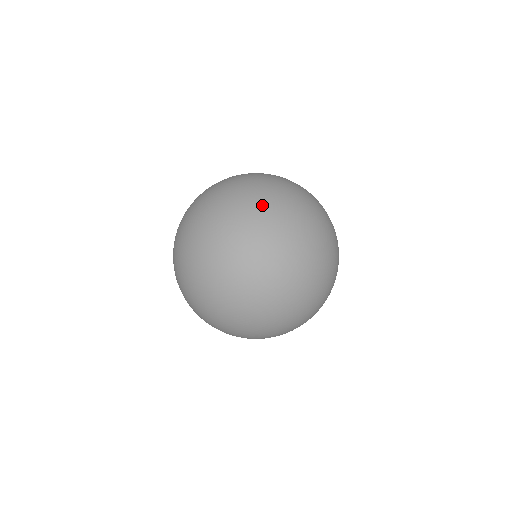
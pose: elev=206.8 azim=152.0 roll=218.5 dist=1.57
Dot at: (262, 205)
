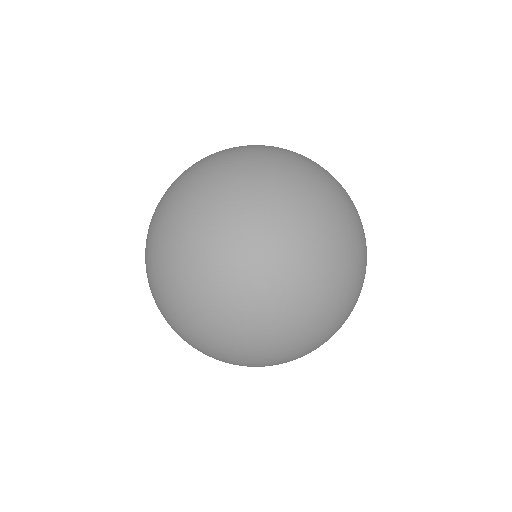
Dot at: occluded
